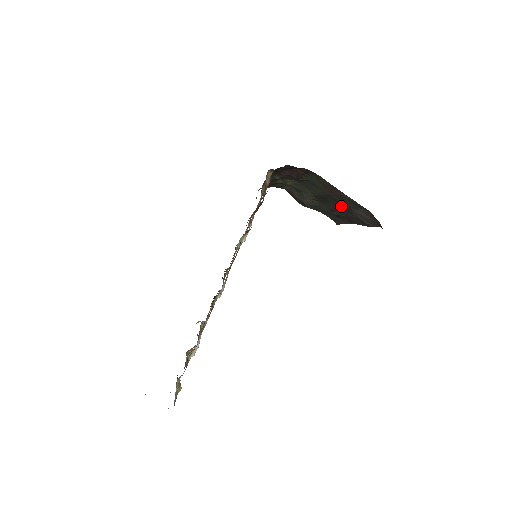
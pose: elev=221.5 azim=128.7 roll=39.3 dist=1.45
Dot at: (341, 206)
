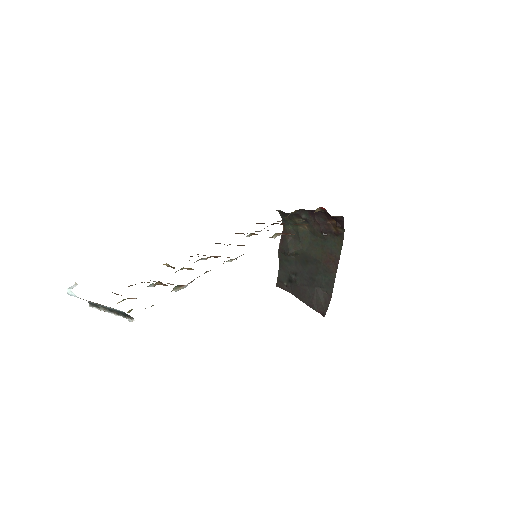
Dot at: (311, 276)
